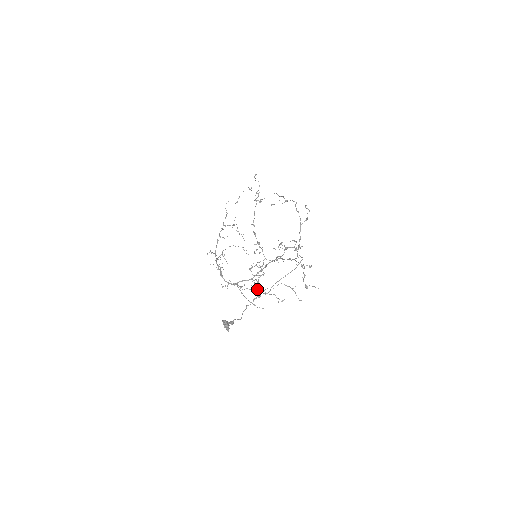
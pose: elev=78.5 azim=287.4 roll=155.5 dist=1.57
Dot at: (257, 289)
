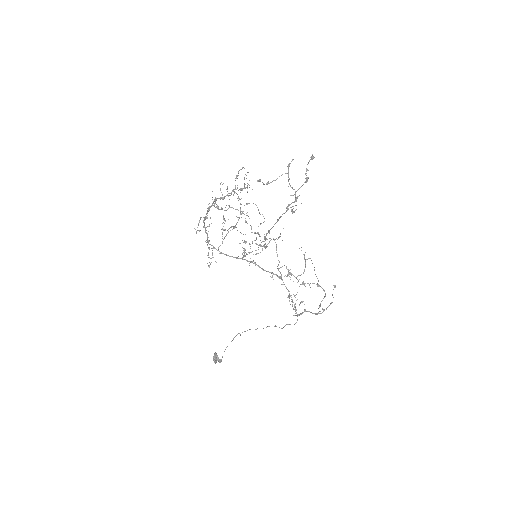
Dot at: occluded
